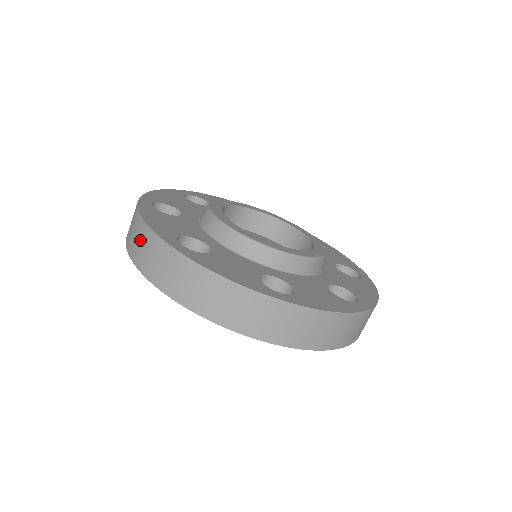
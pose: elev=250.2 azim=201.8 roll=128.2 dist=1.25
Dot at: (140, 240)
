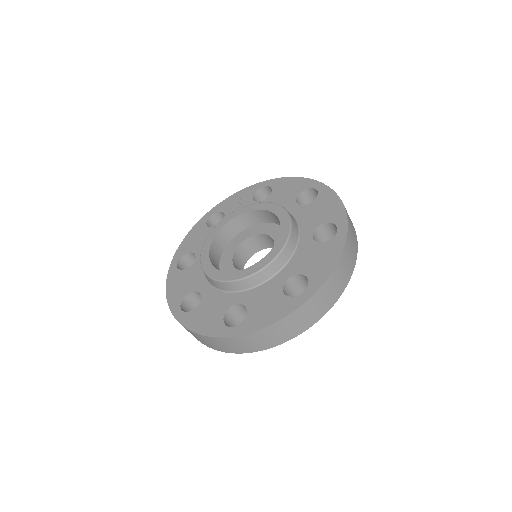
Dot at: (209, 342)
